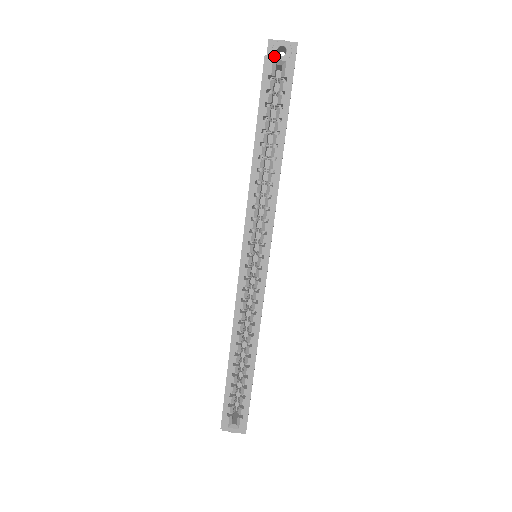
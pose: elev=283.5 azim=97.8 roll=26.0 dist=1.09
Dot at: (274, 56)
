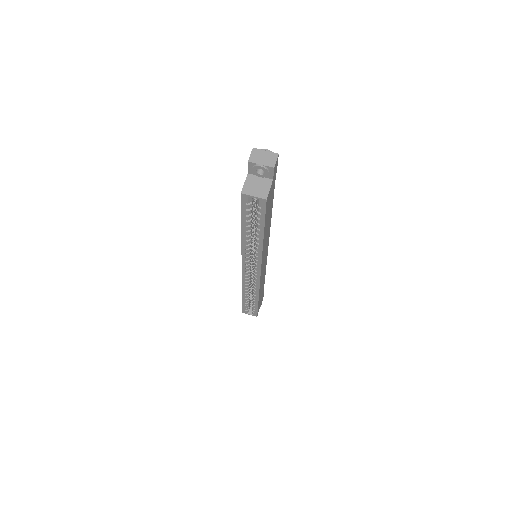
Dot at: (249, 195)
